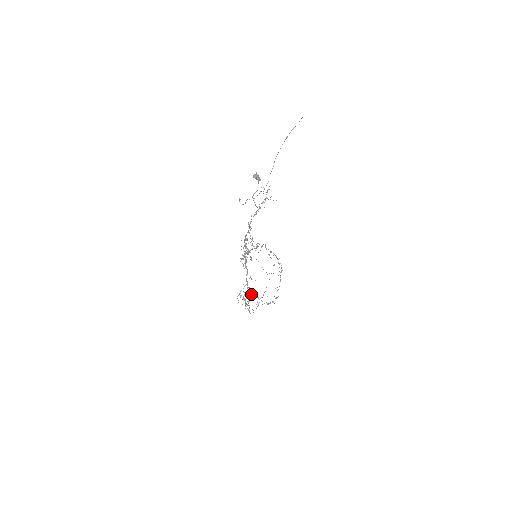
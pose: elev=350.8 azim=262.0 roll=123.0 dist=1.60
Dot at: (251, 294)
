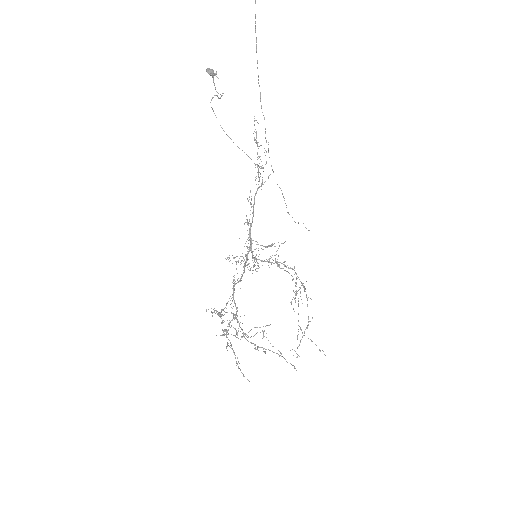
Dot at: occluded
